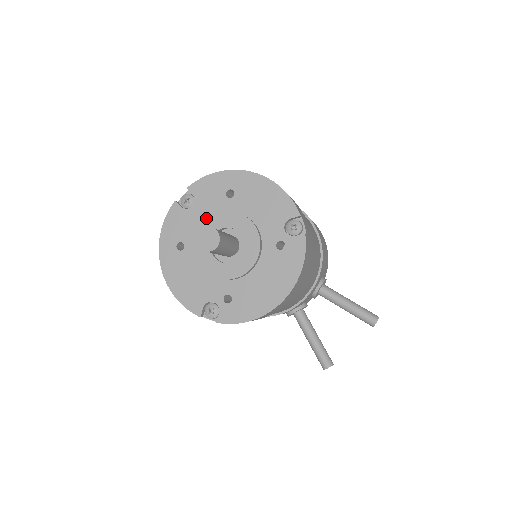
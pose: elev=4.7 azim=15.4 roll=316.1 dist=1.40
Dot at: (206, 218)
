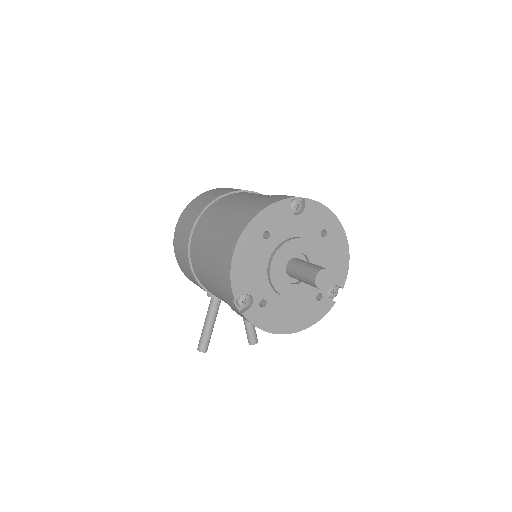
Dot at: (298, 233)
